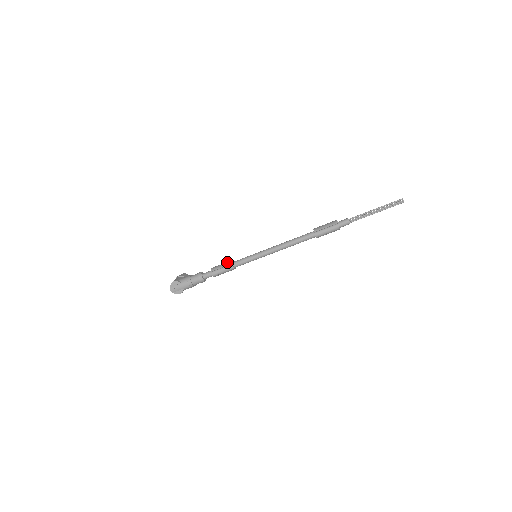
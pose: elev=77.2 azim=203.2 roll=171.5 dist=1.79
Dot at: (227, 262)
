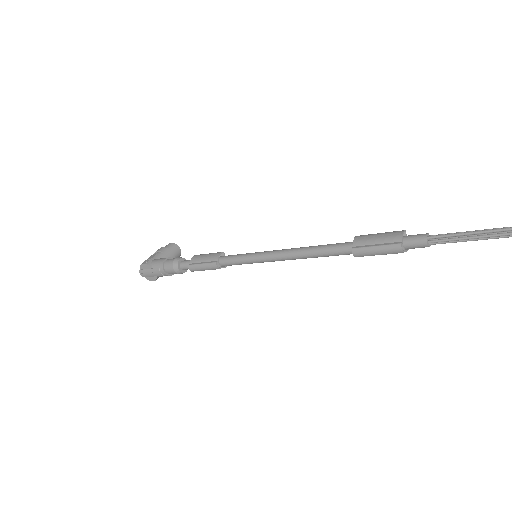
Dot at: (213, 254)
